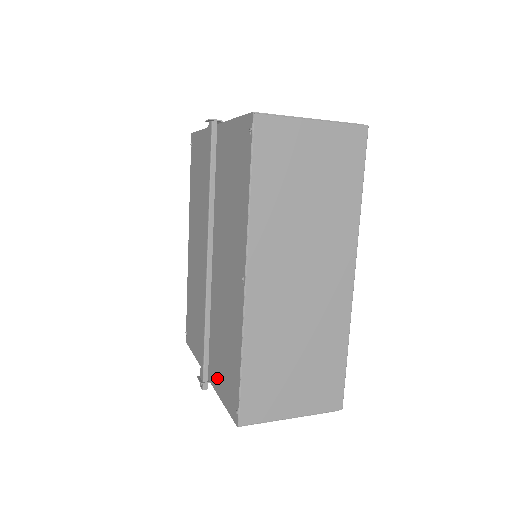
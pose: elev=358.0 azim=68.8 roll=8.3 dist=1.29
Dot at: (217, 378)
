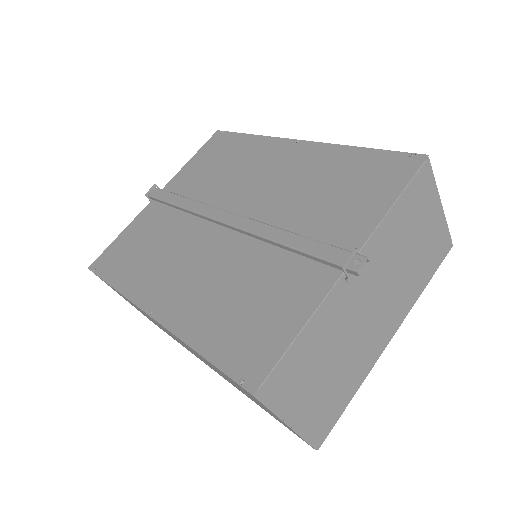
Dot at: (362, 214)
